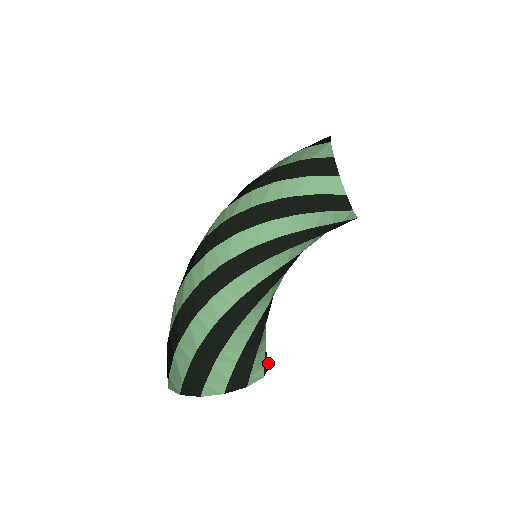
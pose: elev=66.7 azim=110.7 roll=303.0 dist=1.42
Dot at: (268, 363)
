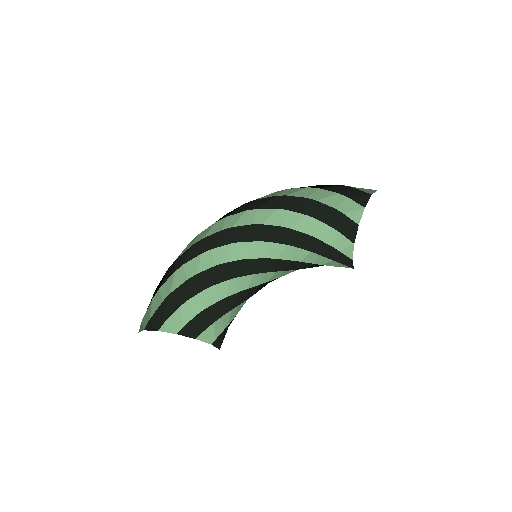
Dot at: (220, 347)
